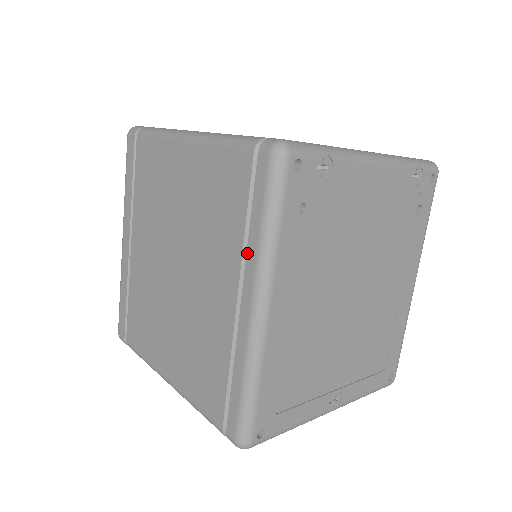
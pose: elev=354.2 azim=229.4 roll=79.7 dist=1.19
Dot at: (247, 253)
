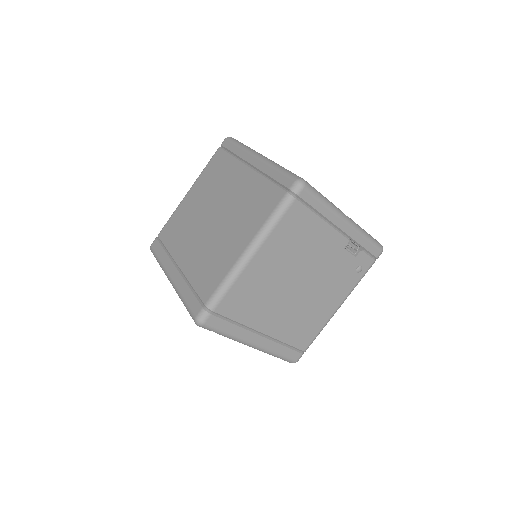
Dot at: (240, 156)
